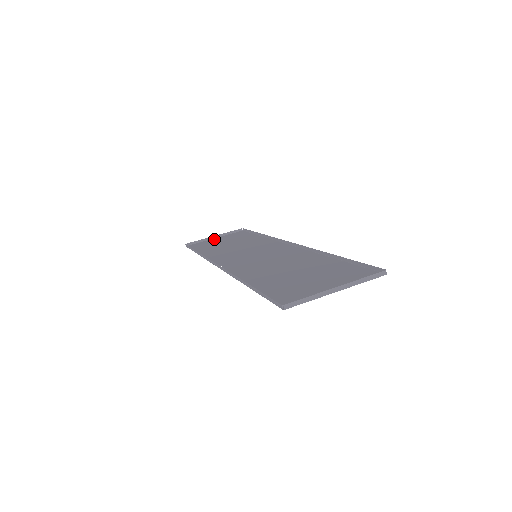
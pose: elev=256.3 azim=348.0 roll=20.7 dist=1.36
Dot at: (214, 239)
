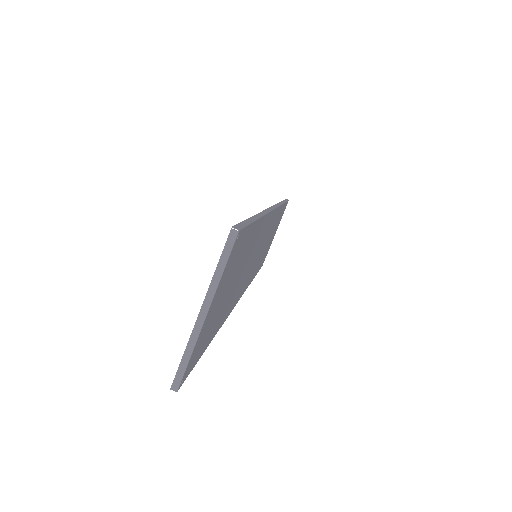
Dot at: (273, 237)
